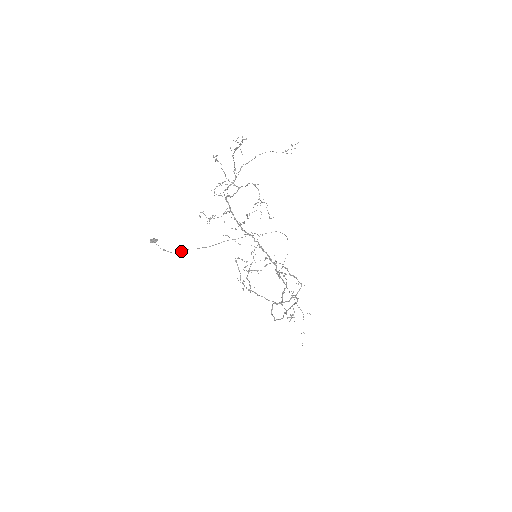
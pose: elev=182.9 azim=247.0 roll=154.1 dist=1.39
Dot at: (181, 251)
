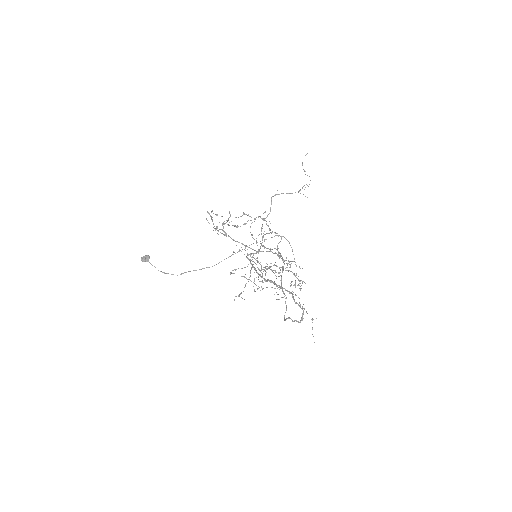
Dot at: occluded
